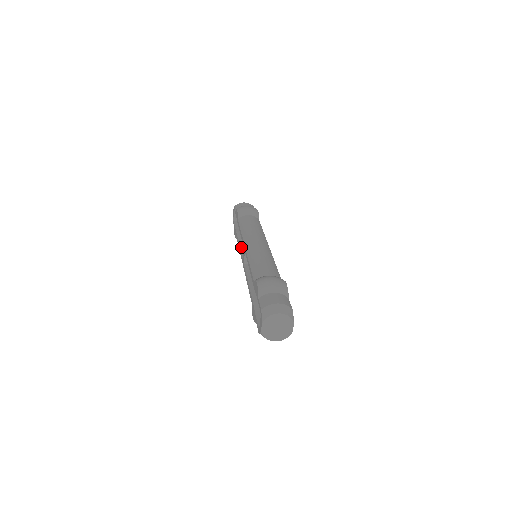
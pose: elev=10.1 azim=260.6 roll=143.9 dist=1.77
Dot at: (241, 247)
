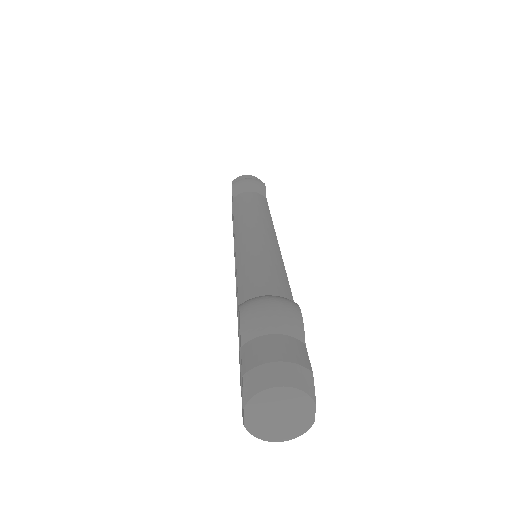
Dot at: occluded
